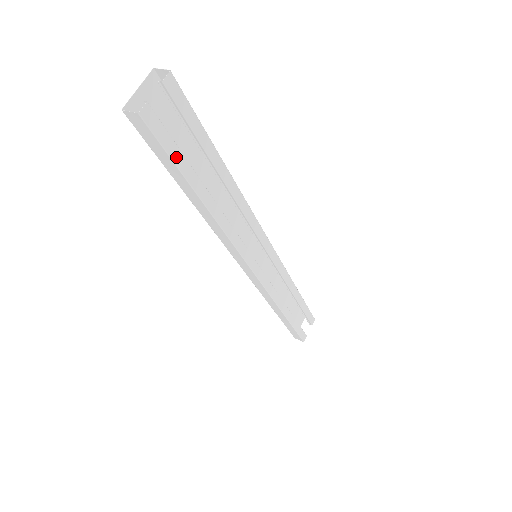
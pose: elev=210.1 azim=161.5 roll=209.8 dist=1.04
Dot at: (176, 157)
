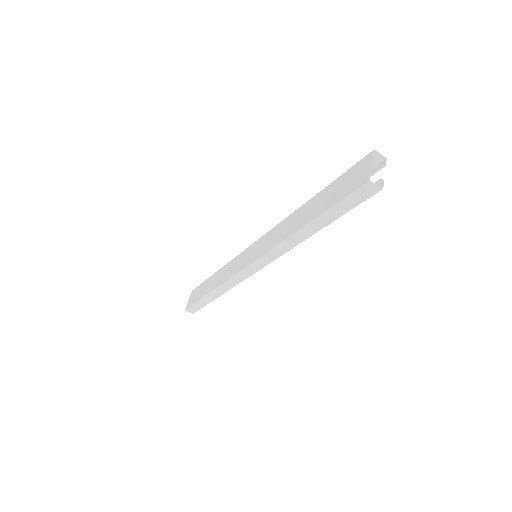
Dot at: (349, 208)
